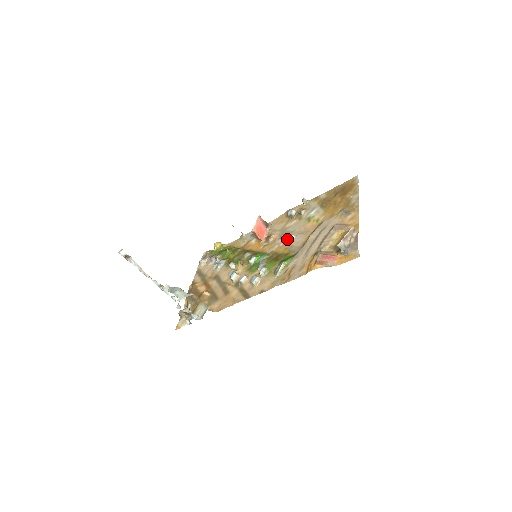
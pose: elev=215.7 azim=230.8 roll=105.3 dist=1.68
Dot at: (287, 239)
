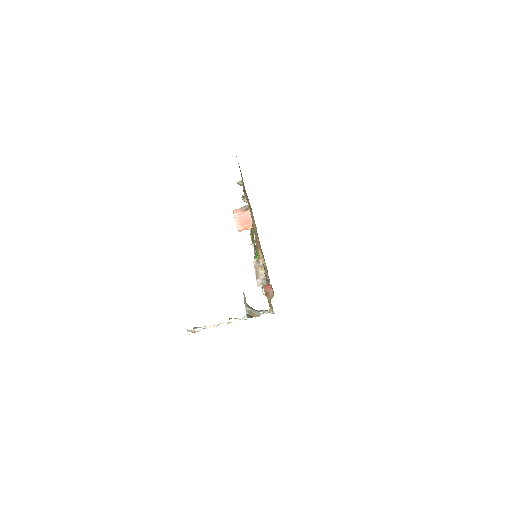
Dot at: (254, 242)
